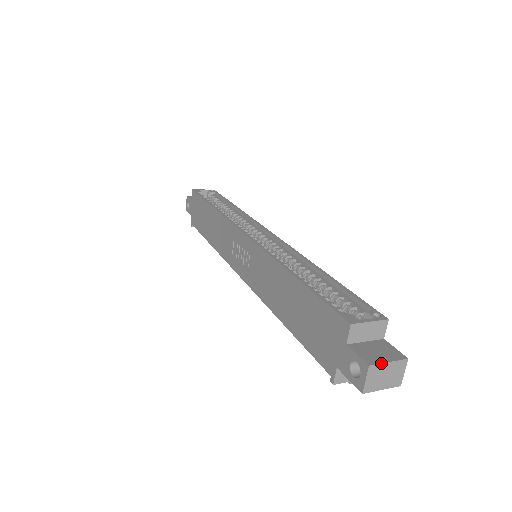
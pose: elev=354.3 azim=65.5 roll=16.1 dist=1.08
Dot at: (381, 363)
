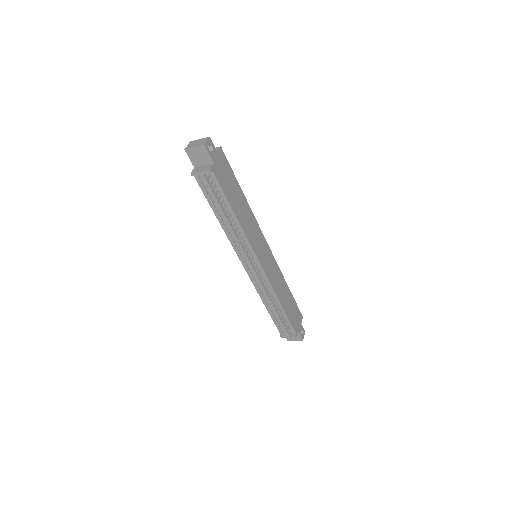
Dot at: (196, 140)
